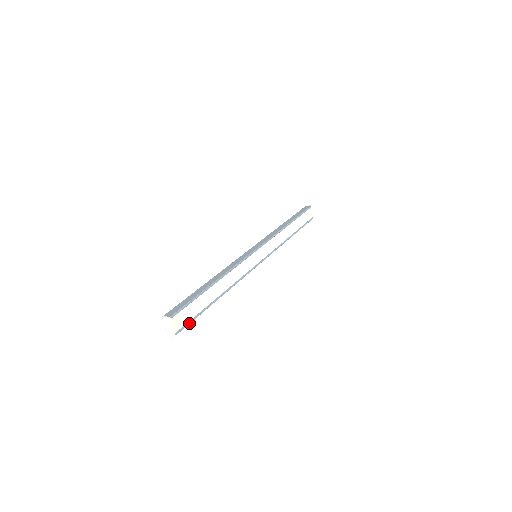
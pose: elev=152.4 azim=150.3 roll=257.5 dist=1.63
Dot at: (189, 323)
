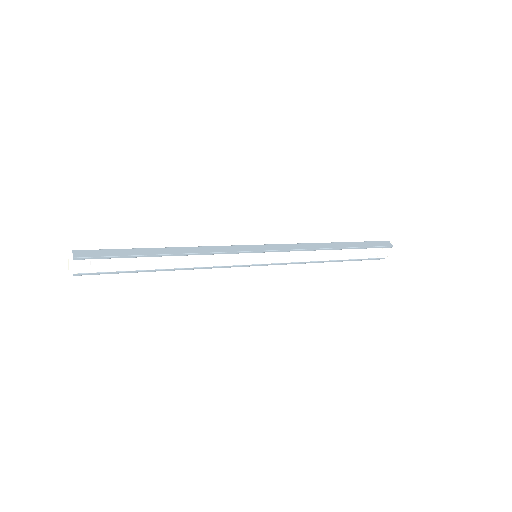
Dot at: (100, 273)
